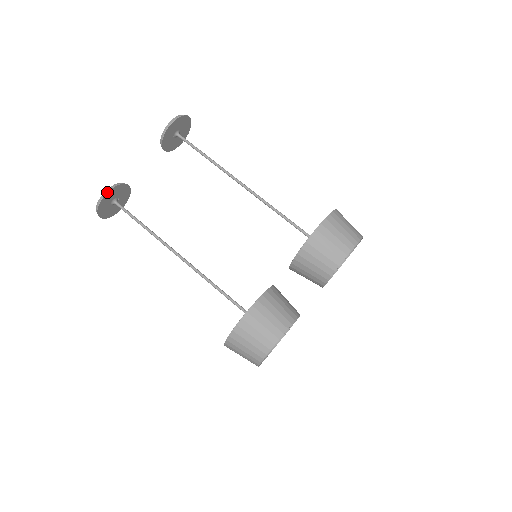
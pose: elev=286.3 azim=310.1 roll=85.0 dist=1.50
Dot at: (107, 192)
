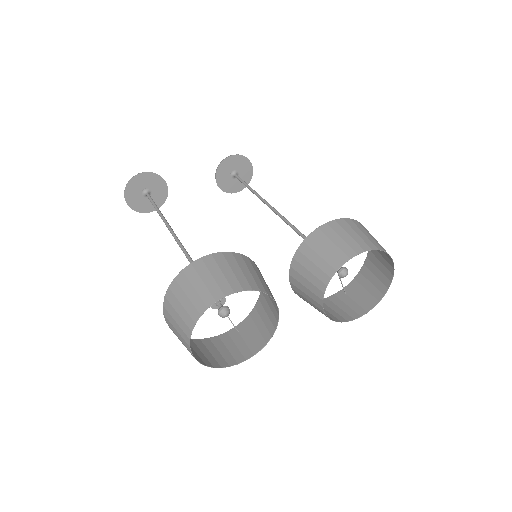
Dot at: (145, 172)
